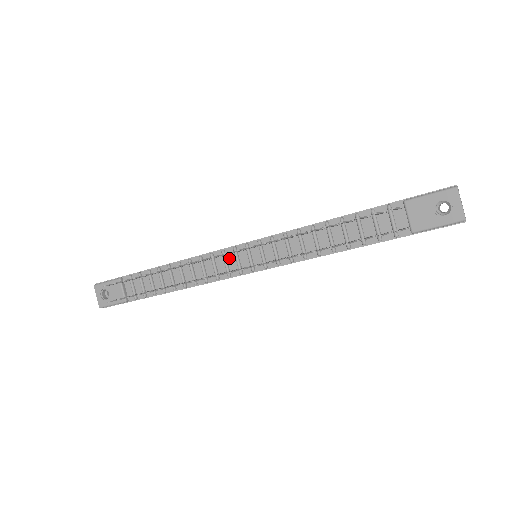
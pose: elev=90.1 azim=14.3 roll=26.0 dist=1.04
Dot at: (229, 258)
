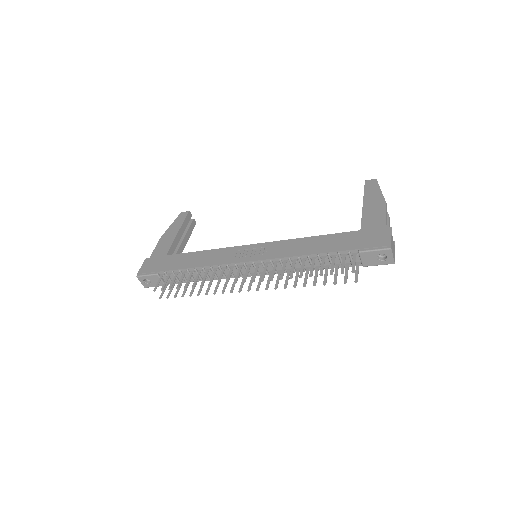
Dot at: (241, 268)
